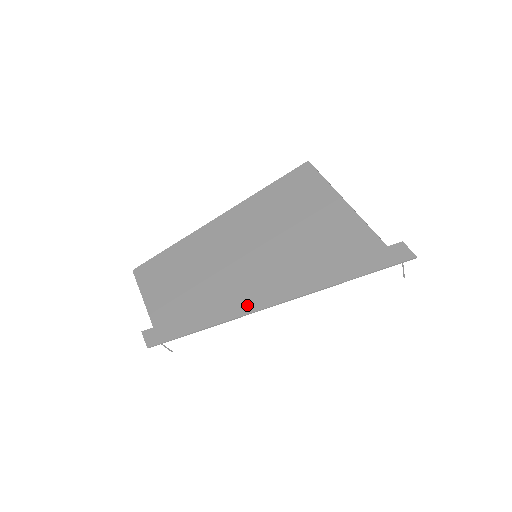
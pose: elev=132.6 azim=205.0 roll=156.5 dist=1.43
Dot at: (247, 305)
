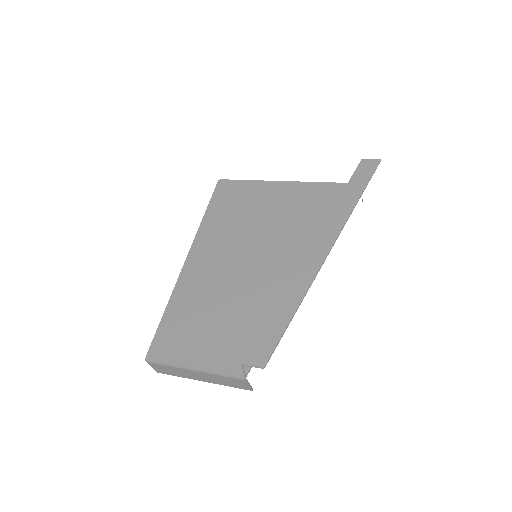
Dot at: (309, 268)
